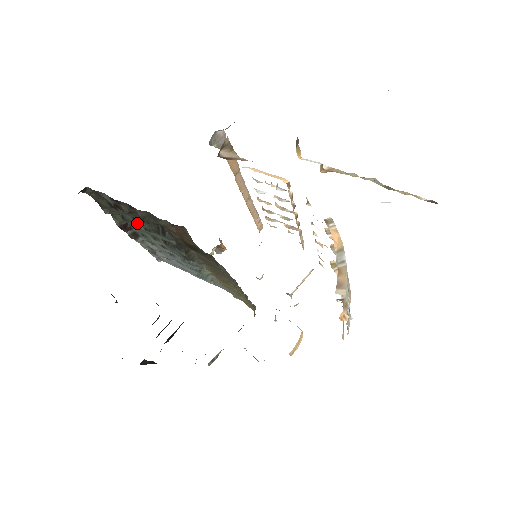
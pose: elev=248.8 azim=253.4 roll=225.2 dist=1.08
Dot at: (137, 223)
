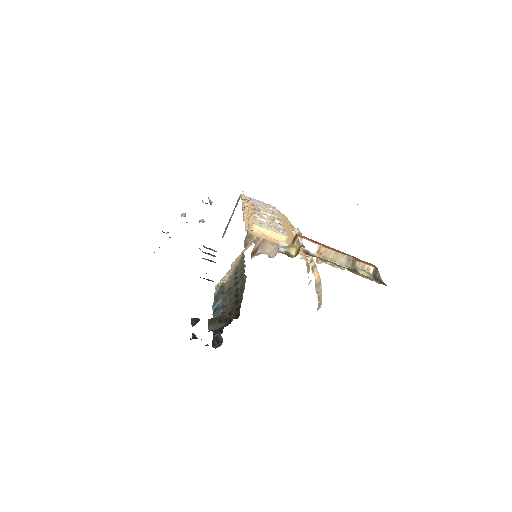
Dot at: occluded
